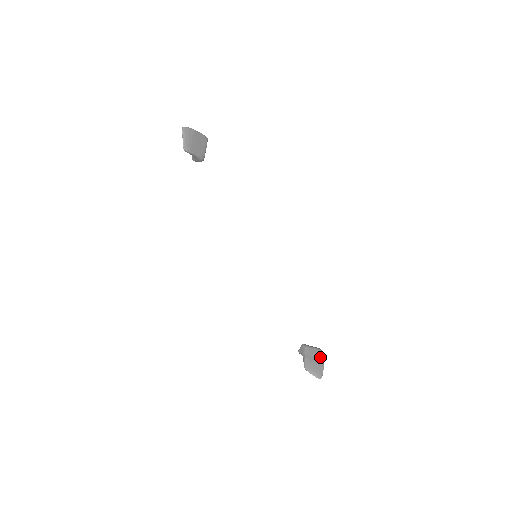
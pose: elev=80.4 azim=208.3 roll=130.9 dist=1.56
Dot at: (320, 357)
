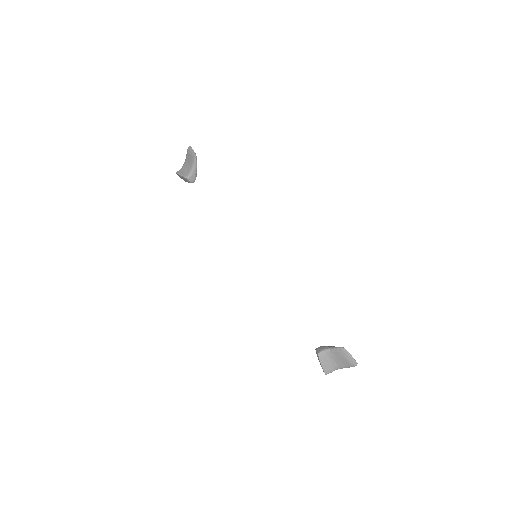
Dot at: occluded
